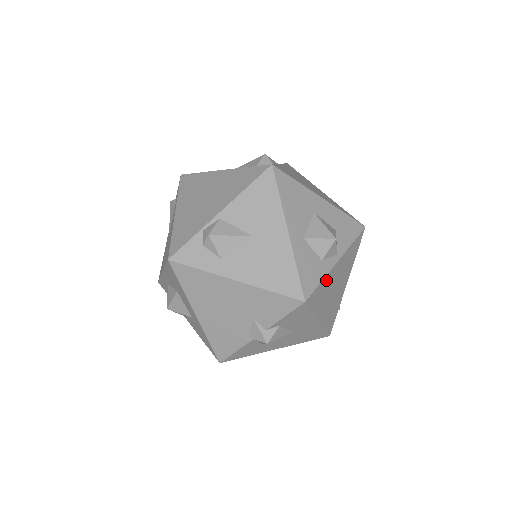
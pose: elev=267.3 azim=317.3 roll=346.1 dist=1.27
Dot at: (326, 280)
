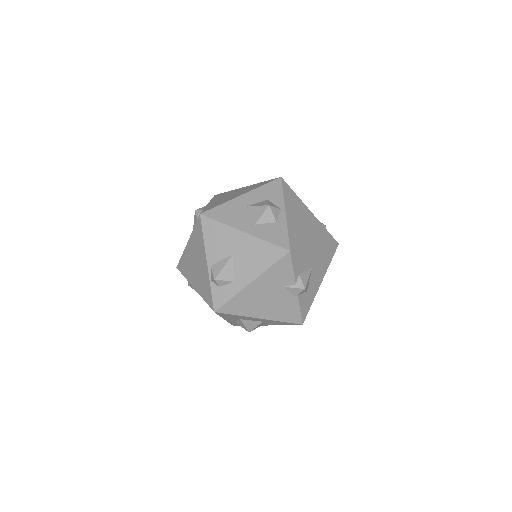
Dot at: (290, 228)
